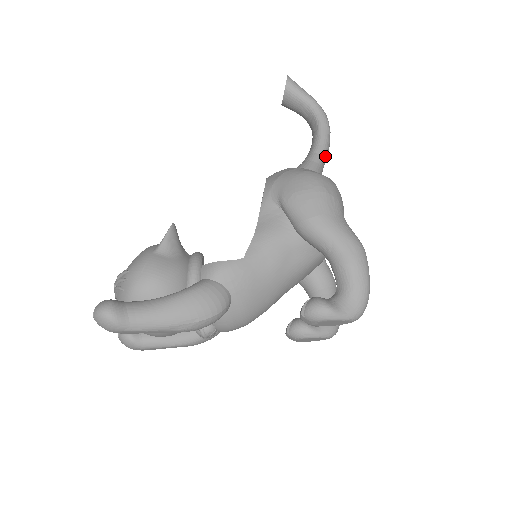
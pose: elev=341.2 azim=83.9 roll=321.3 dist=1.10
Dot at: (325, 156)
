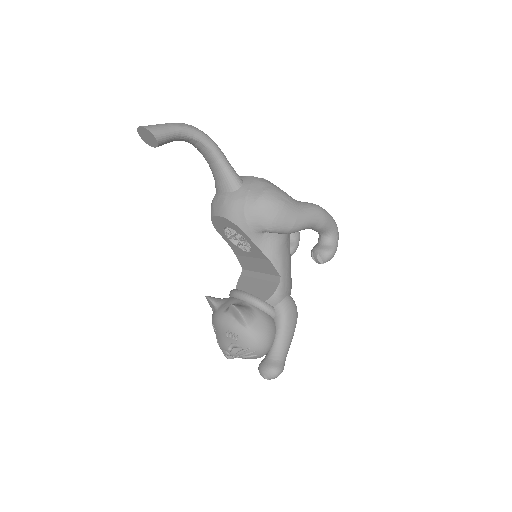
Dot at: (227, 160)
